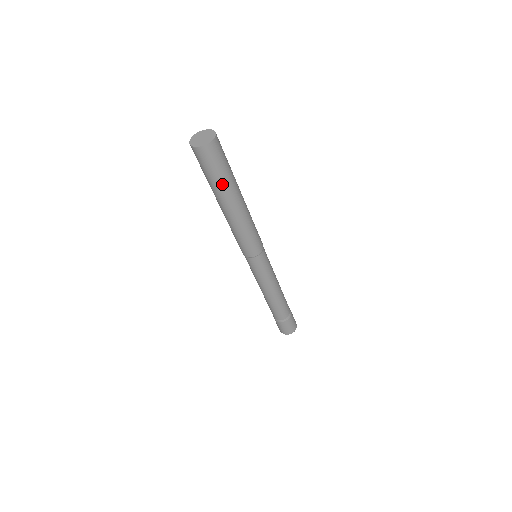
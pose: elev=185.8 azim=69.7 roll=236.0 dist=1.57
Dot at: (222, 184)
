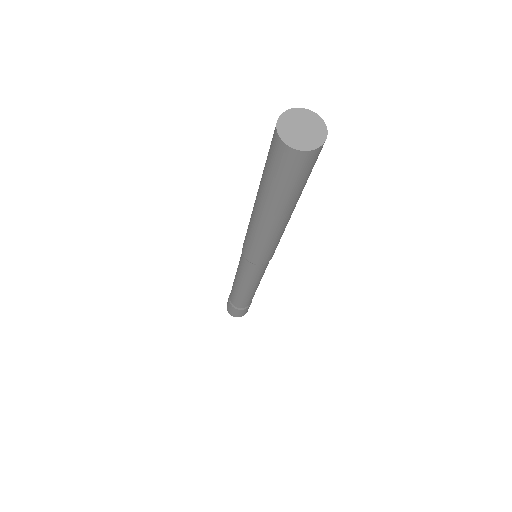
Dot at: (297, 194)
